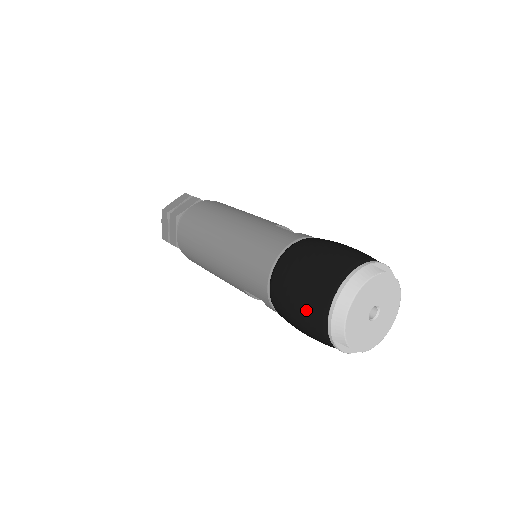
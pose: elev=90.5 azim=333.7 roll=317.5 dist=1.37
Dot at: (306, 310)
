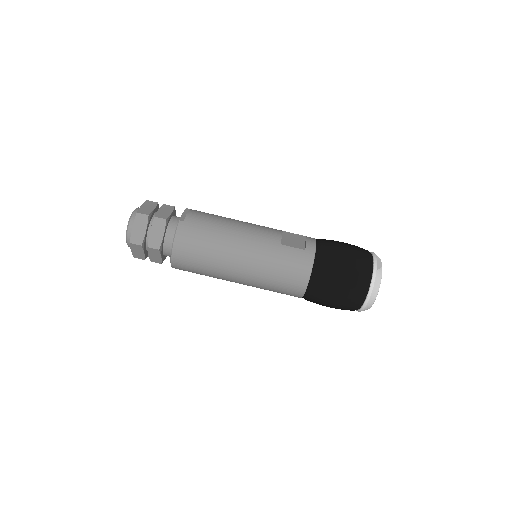
Dot at: (344, 307)
